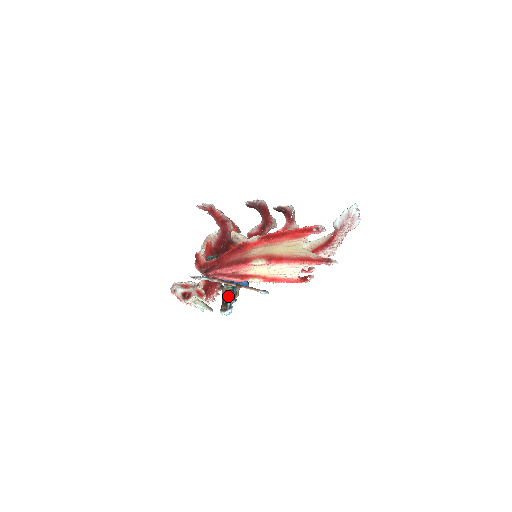
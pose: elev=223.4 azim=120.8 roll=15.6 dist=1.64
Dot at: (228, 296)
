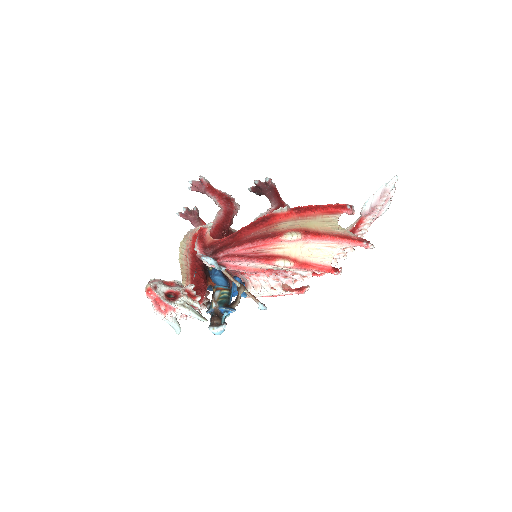
Dot at: (223, 305)
